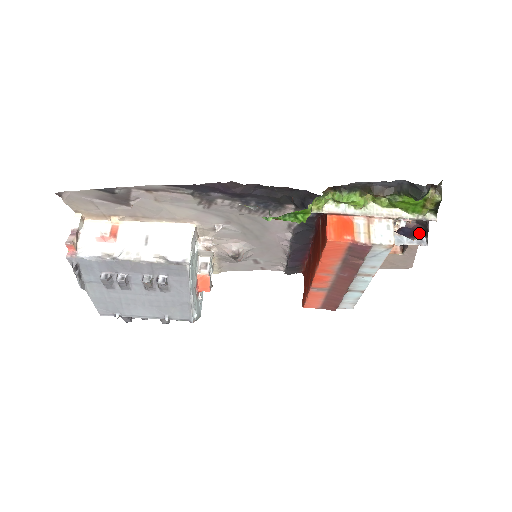
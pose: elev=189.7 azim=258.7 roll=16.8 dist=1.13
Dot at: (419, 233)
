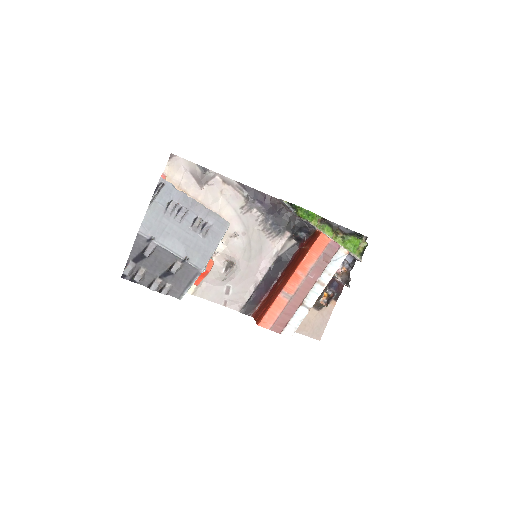
Dot at: (340, 291)
